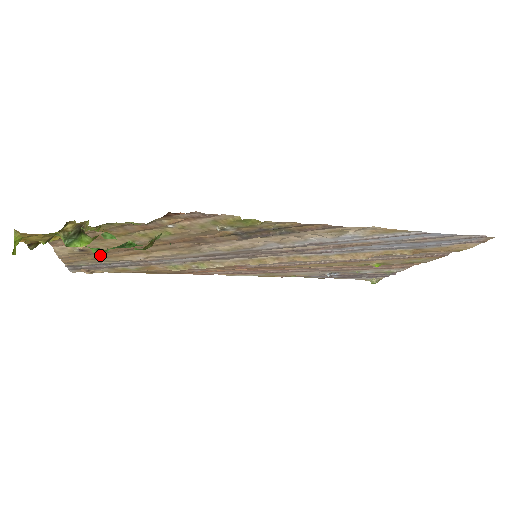
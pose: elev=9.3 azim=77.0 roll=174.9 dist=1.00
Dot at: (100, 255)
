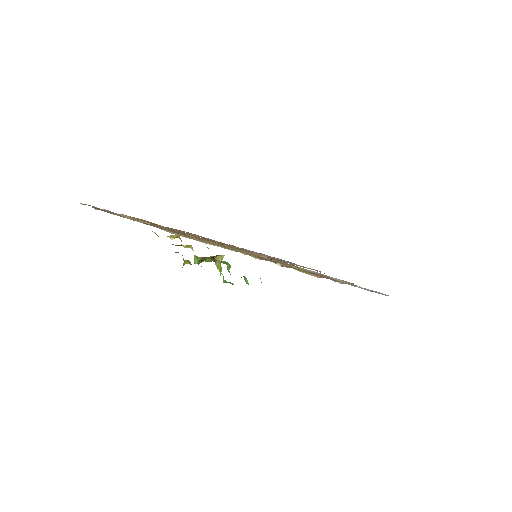
Dot at: occluded
